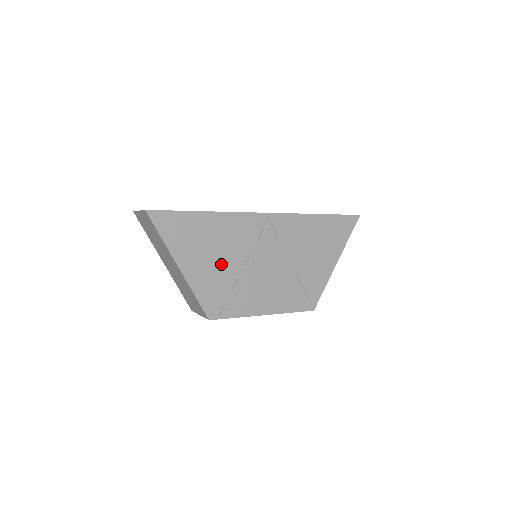
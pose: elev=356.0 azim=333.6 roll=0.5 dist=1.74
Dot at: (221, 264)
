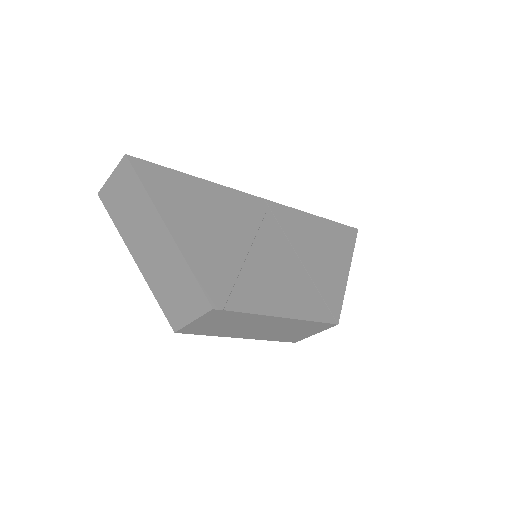
Dot at: (221, 240)
